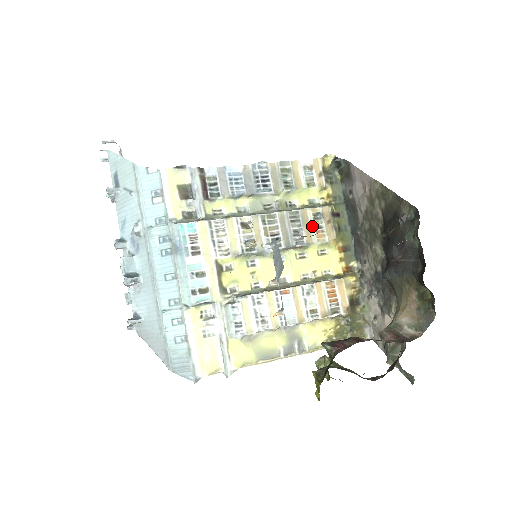
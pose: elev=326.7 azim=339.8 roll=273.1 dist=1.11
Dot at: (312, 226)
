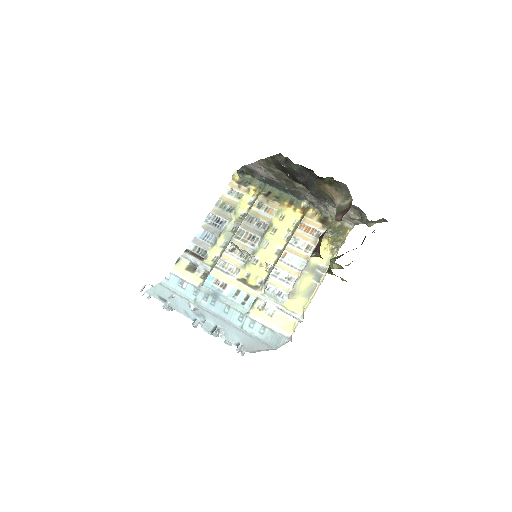
Dot at: (262, 213)
